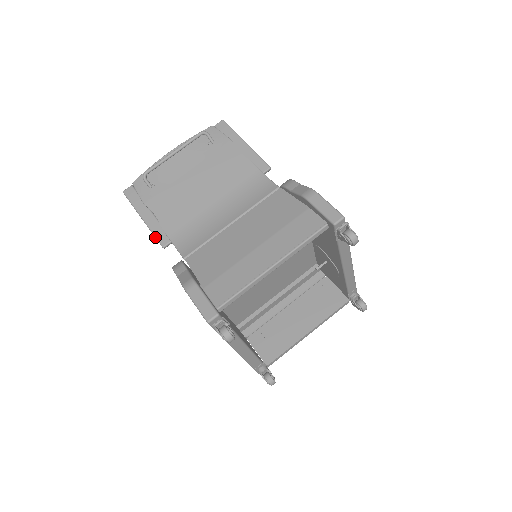
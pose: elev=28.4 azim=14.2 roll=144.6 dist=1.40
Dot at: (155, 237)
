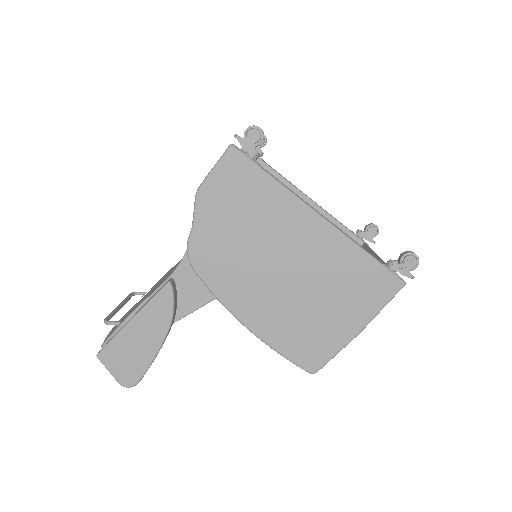
Dot at: (155, 295)
